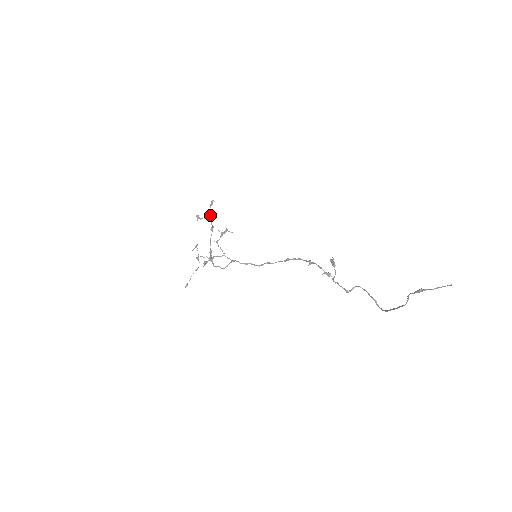
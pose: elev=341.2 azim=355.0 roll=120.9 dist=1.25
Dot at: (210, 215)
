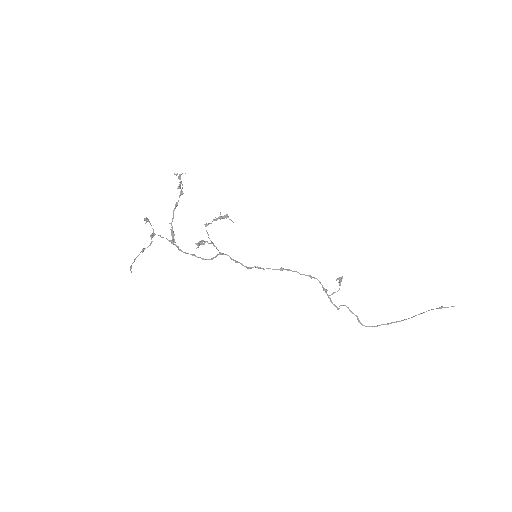
Dot at: (181, 189)
